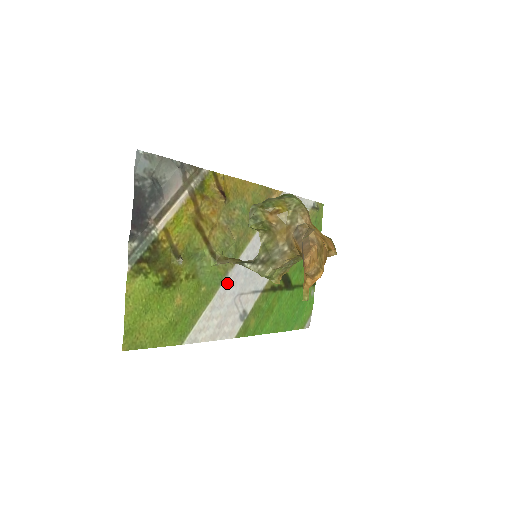
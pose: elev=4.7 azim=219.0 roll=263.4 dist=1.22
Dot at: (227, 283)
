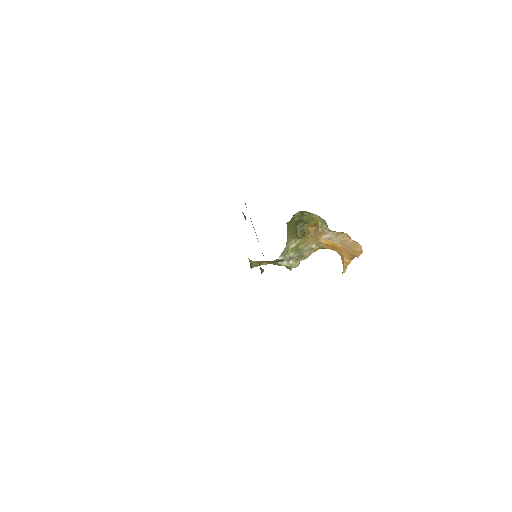
Dot at: occluded
